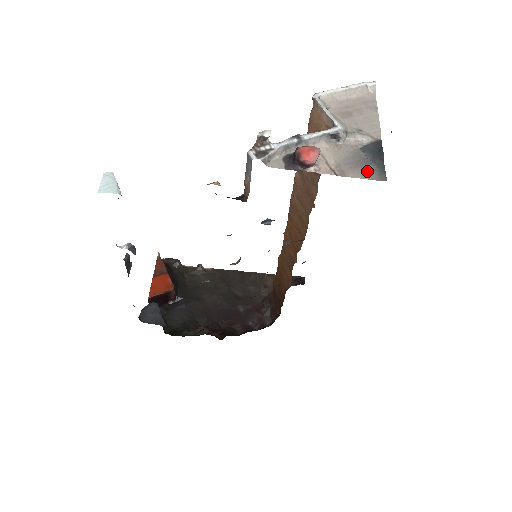
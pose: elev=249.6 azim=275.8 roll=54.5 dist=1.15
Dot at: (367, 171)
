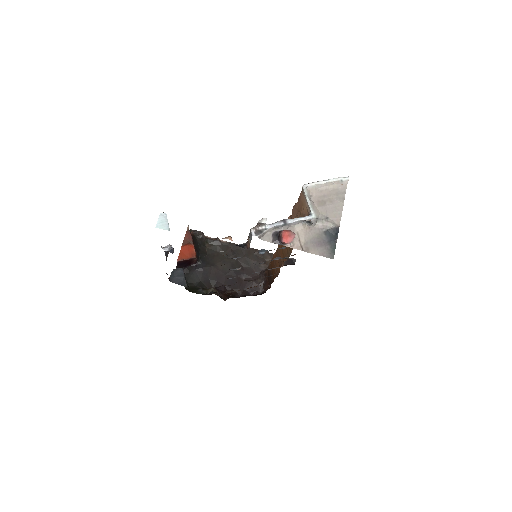
Dot at: (323, 250)
